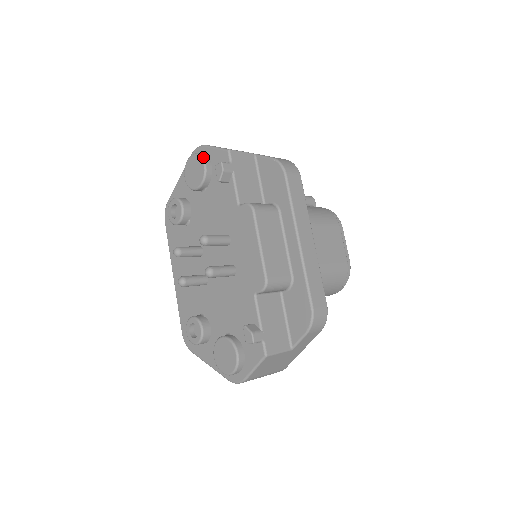
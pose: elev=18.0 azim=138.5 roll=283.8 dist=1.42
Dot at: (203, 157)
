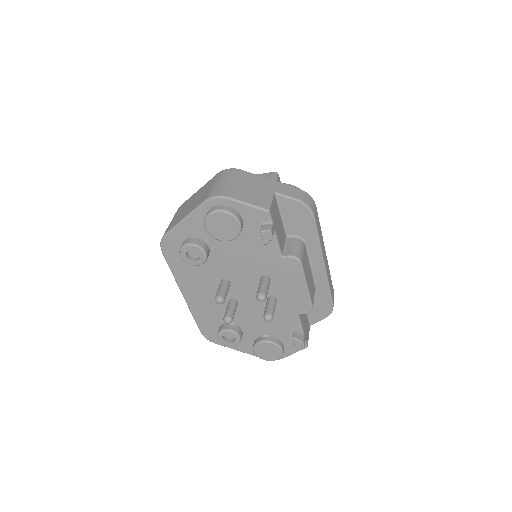
Dot at: (236, 216)
